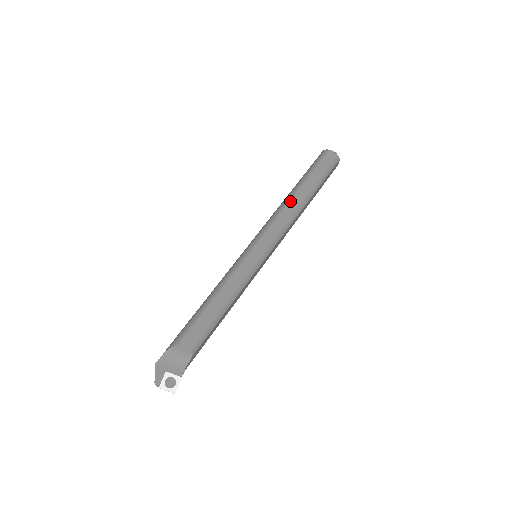
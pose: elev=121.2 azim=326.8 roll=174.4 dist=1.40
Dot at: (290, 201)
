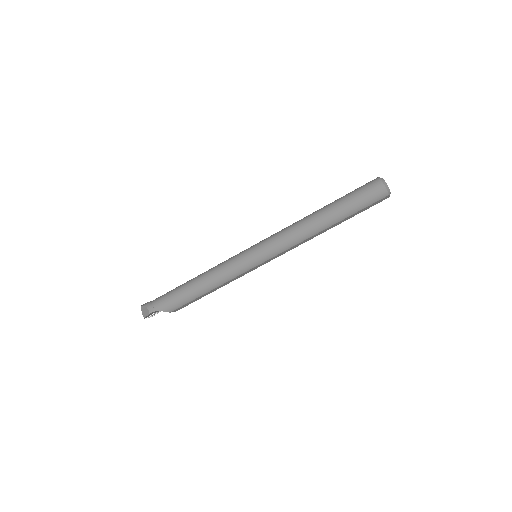
Dot at: (315, 235)
